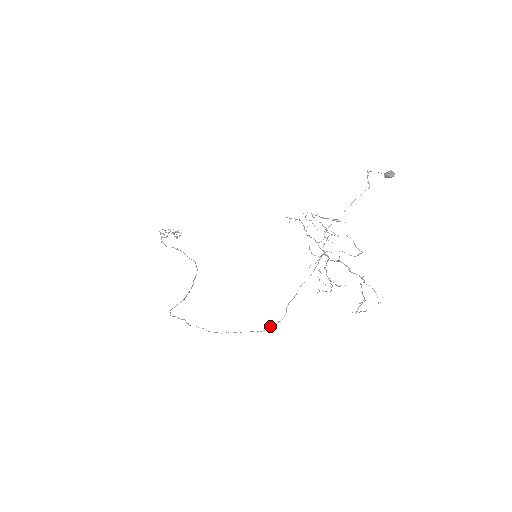
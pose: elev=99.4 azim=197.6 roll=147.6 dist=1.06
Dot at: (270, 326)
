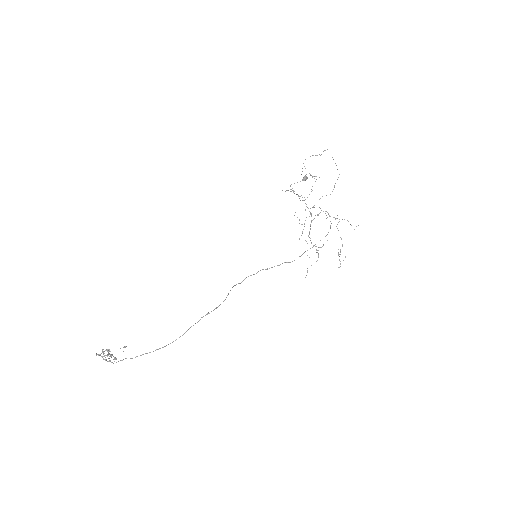
Dot at: occluded
